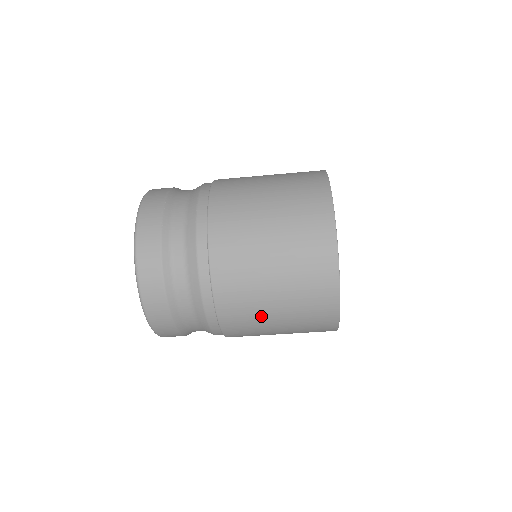
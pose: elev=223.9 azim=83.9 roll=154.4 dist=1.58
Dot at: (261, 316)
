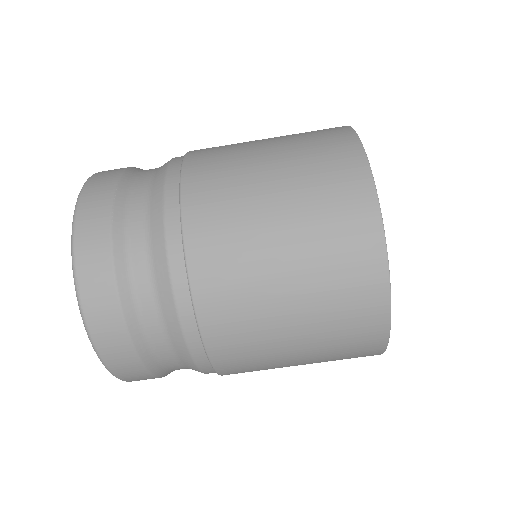
Dot at: (272, 346)
